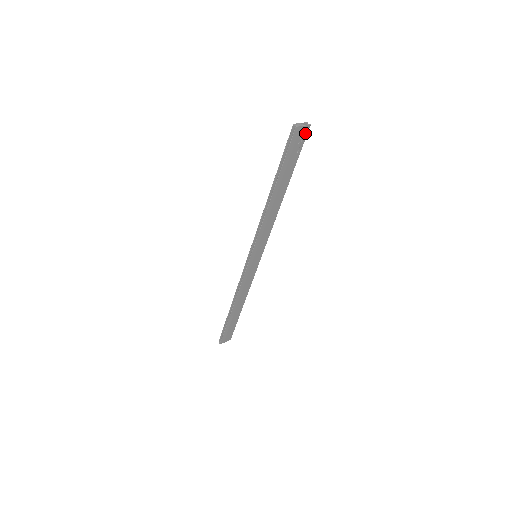
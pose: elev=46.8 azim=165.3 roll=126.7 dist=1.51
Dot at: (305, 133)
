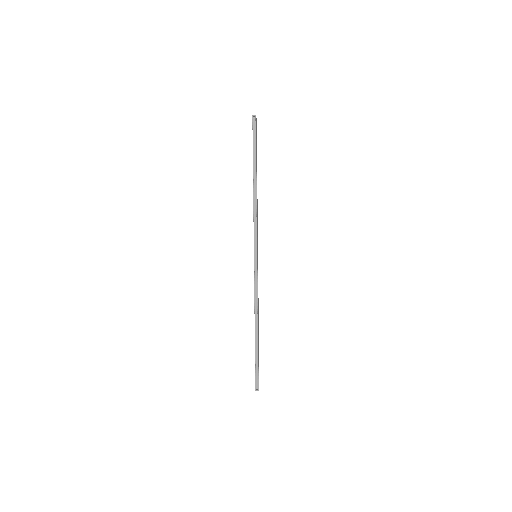
Dot at: (256, 125)
